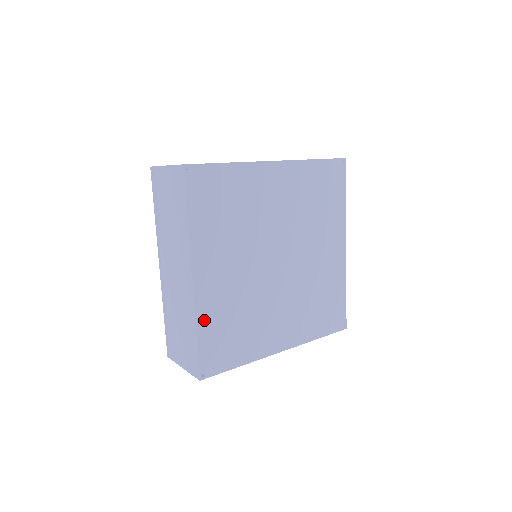
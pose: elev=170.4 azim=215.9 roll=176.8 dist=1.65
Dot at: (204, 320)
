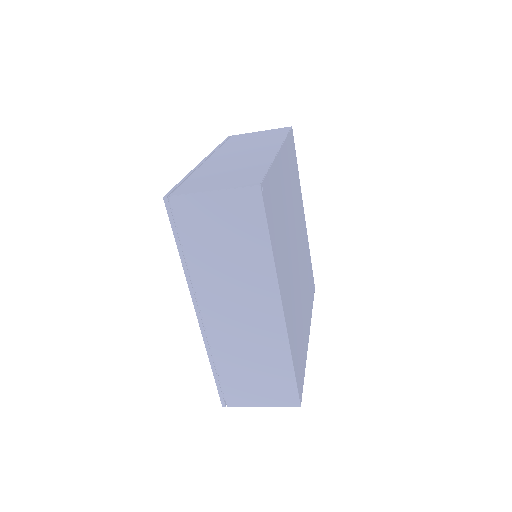
Dot at: (292, 346)
